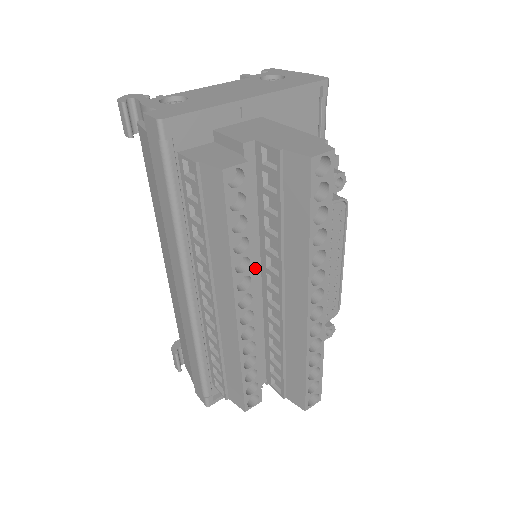
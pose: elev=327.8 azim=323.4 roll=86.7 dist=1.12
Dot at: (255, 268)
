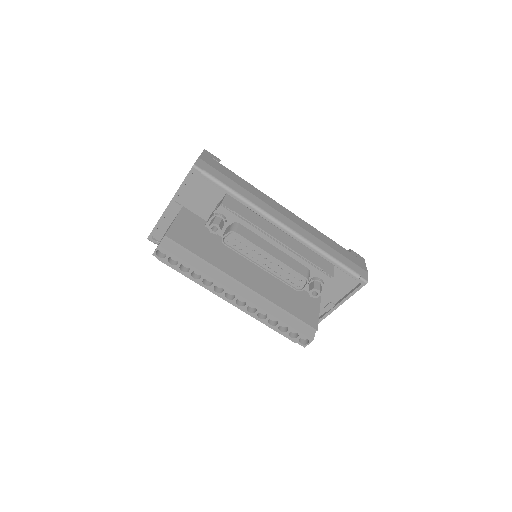
Dot at: occluded
